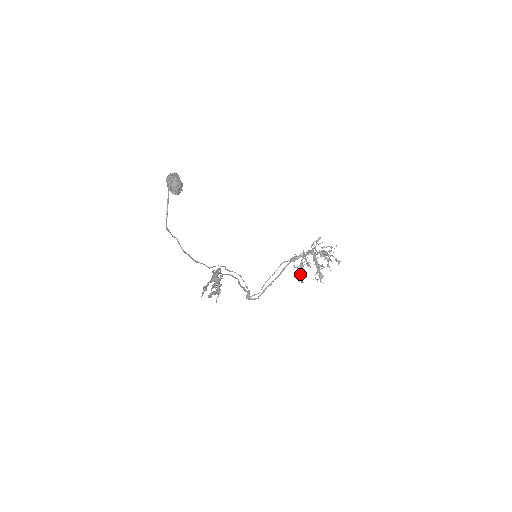
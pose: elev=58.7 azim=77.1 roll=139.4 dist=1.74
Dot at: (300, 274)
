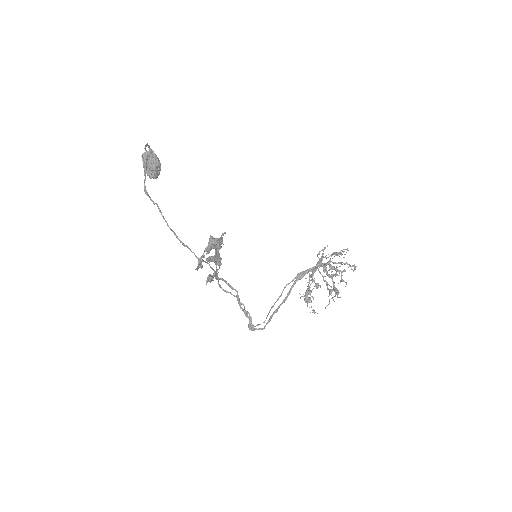
Dot at: (310, 299)
